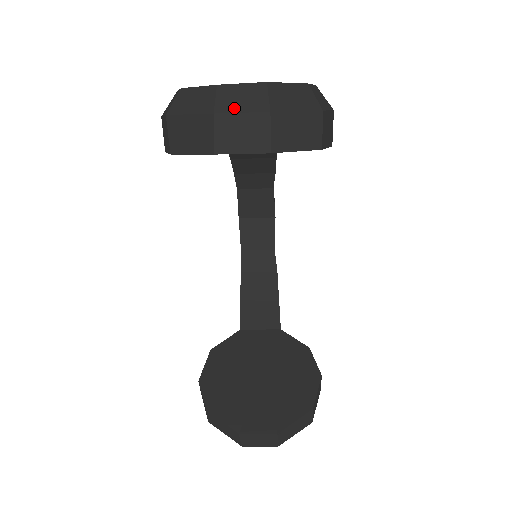
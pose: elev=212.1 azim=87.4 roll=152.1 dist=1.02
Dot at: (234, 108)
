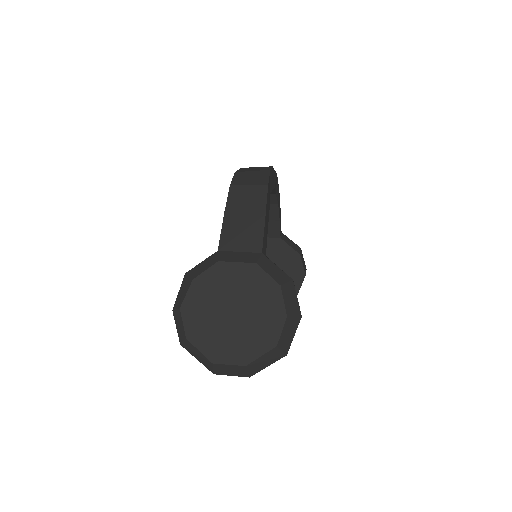
Dot at: (226, 374)
